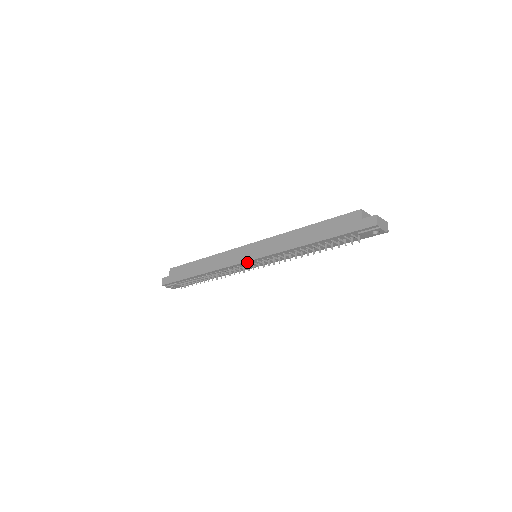
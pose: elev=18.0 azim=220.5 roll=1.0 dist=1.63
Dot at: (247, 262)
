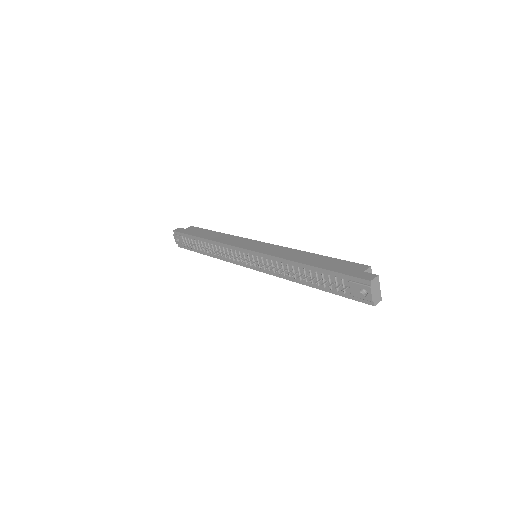
Dot at: (245, 250)
